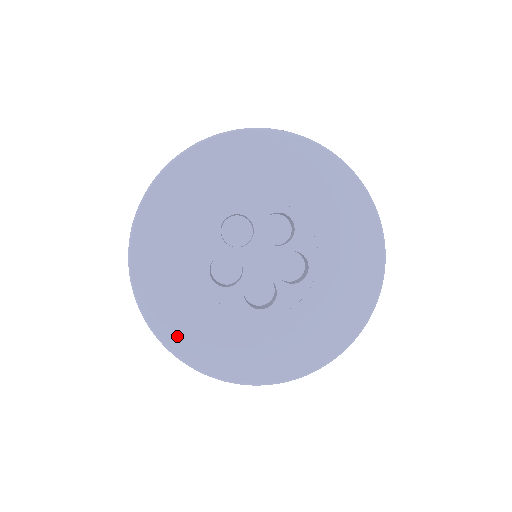
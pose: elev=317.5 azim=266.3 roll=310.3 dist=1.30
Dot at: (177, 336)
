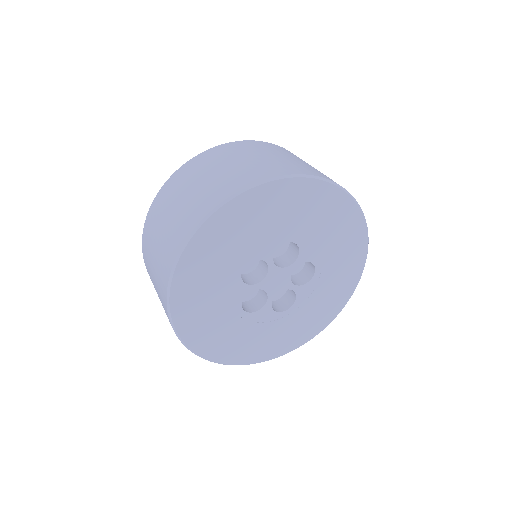
Dot at: (233, 356)
